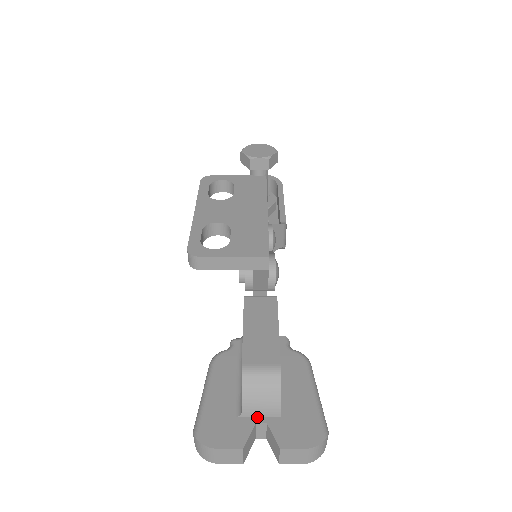
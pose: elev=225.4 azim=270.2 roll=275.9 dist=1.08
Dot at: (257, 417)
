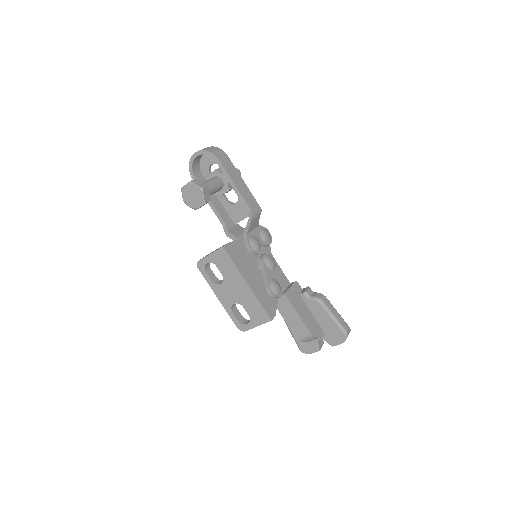
Dot at: occluded
